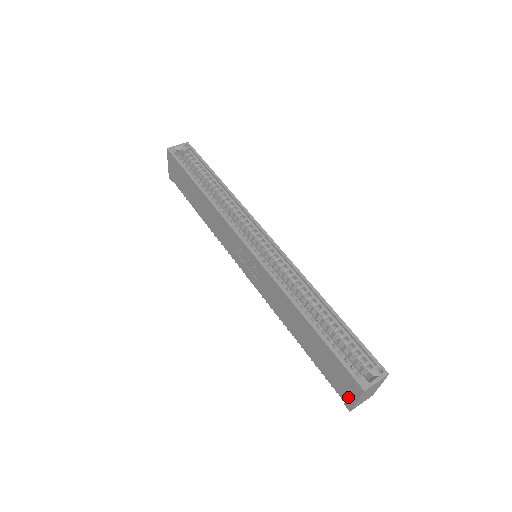
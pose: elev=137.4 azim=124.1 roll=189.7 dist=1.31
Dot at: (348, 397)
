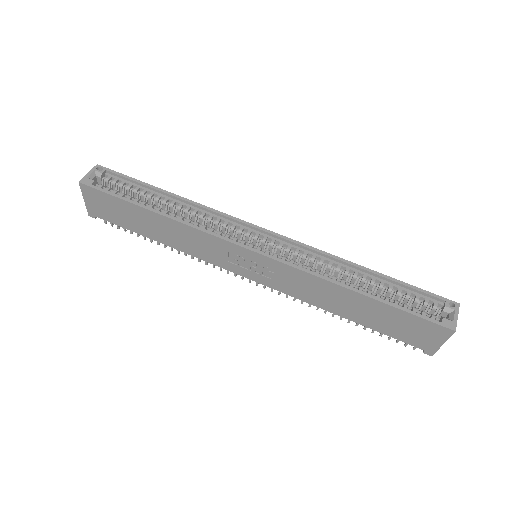
Dot at: (430, 344)
